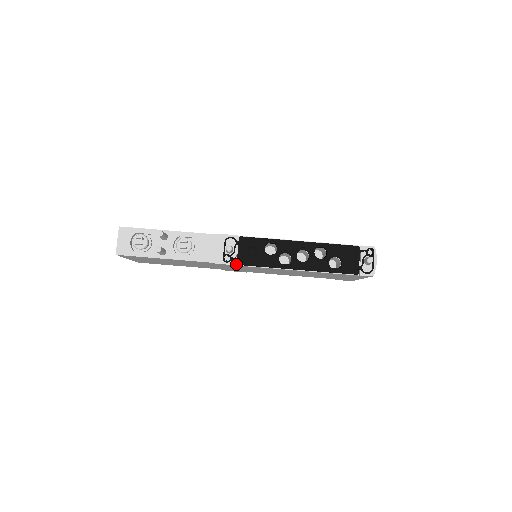
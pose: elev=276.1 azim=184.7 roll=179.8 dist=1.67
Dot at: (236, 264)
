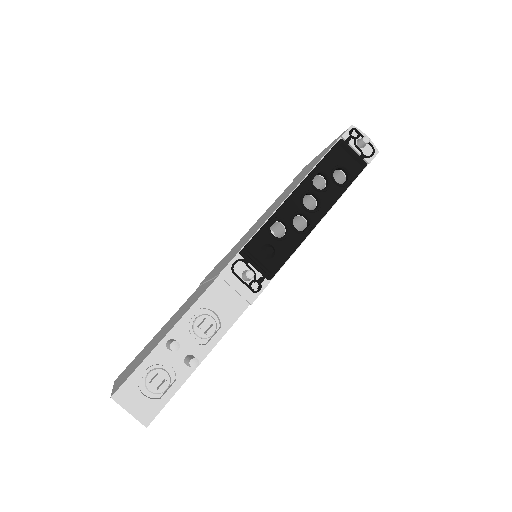
Dot at: (268, 281)
